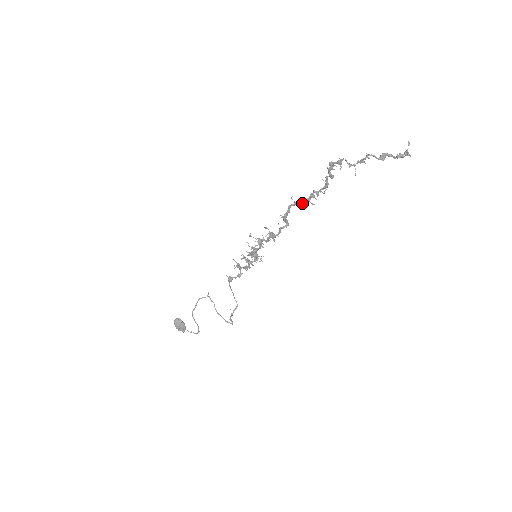
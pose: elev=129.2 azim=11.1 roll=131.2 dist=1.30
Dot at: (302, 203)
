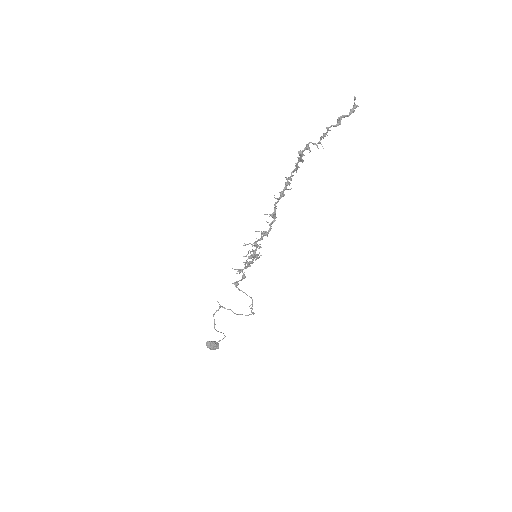
Dot at: (282, 195)
